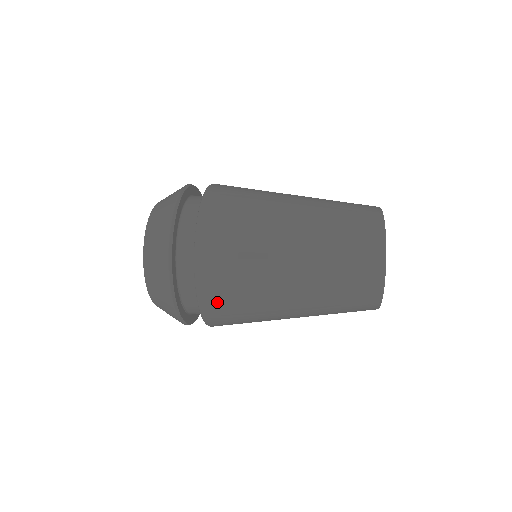
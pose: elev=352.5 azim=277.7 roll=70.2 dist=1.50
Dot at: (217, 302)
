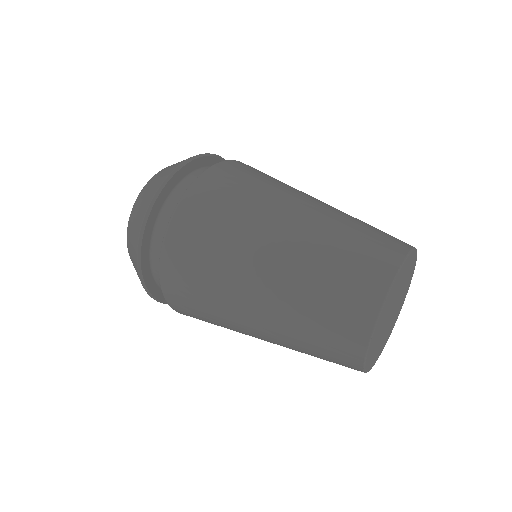
Dot at: occluded
